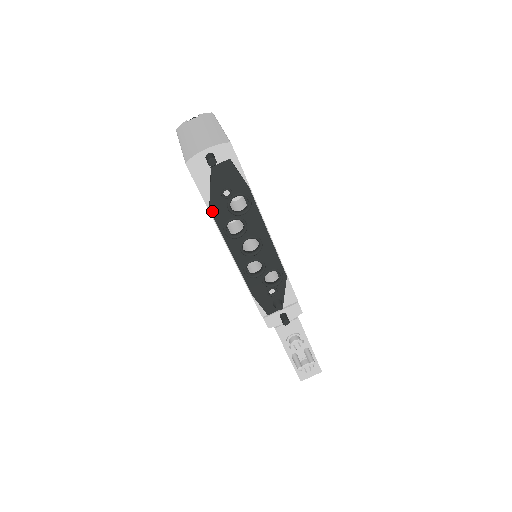
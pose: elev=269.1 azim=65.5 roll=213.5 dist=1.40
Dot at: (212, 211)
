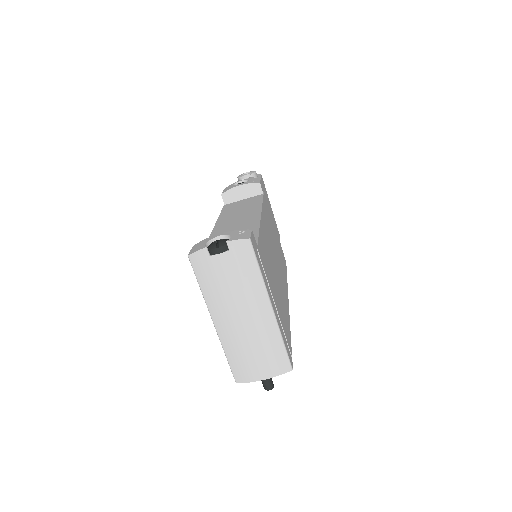
Dot at: occluded
